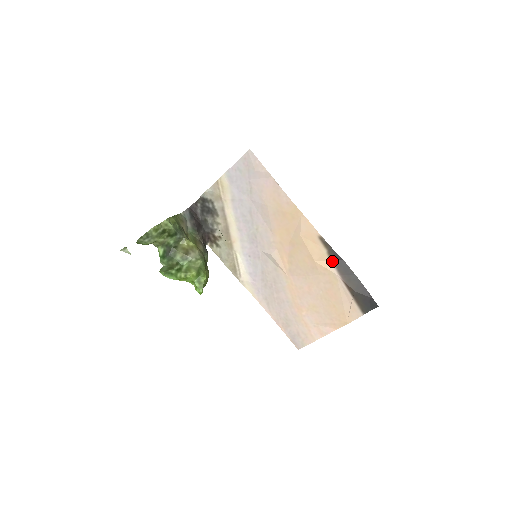
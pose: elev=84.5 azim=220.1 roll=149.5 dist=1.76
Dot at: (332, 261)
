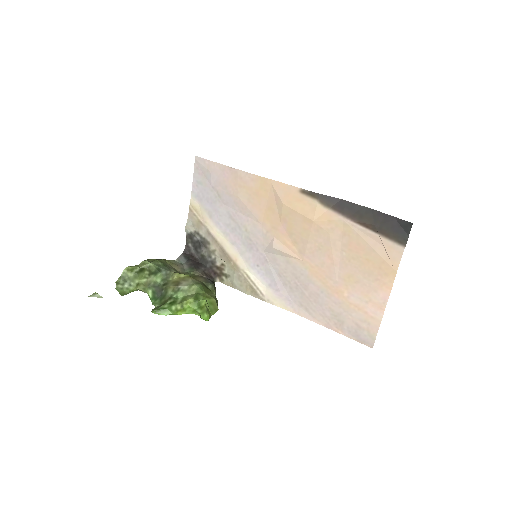
Dot at: (330, 209)
